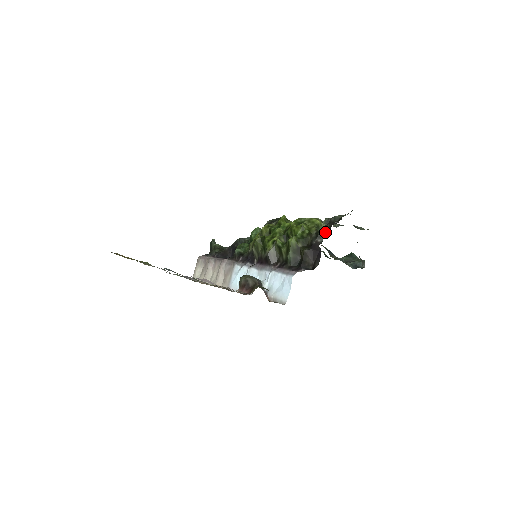
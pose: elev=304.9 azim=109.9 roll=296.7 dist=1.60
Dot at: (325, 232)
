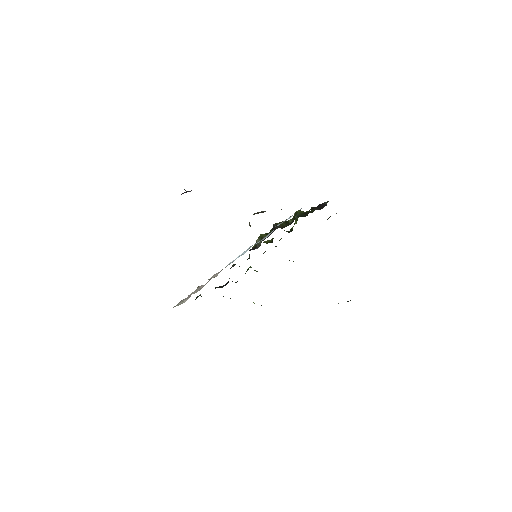
Dot at: occluded
